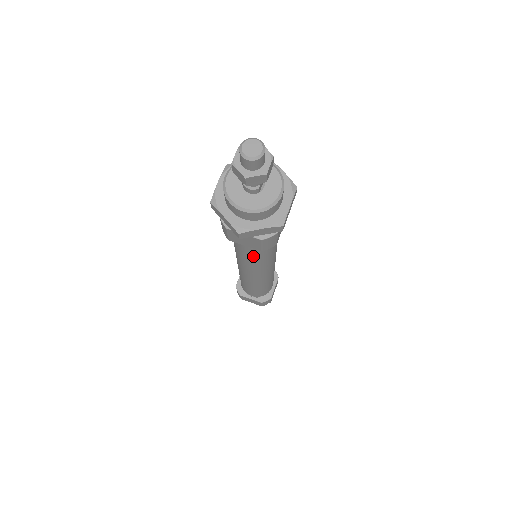
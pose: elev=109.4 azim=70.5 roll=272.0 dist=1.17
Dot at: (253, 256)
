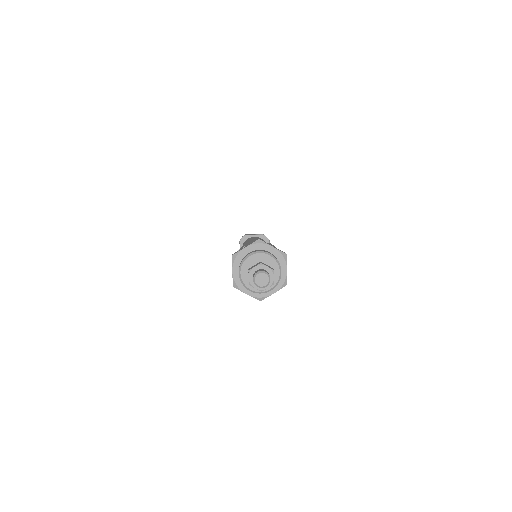
Dot at: occluded
